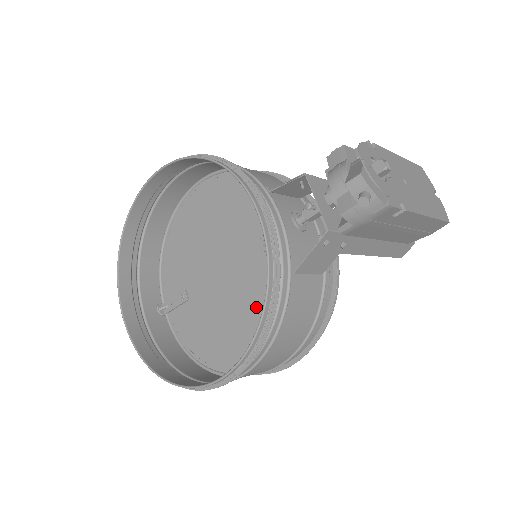
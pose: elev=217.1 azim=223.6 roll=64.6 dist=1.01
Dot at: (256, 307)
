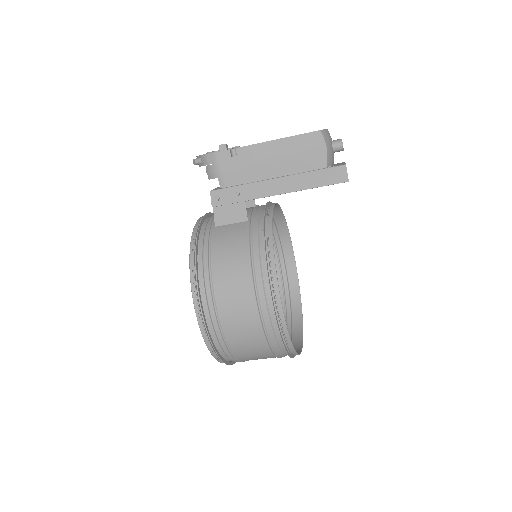
Dot at: occluded
